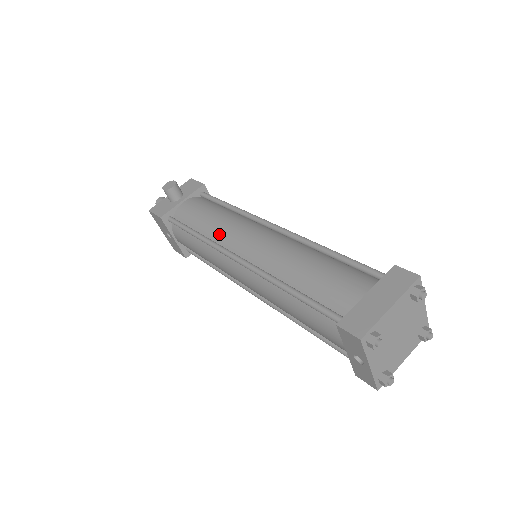
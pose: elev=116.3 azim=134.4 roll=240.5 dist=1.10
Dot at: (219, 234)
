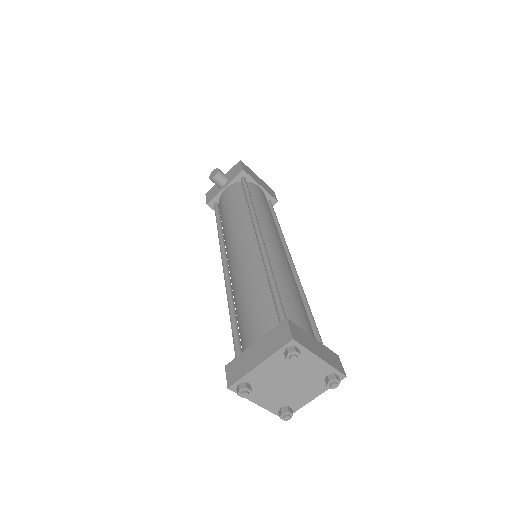
Dot at: (226, 234)
